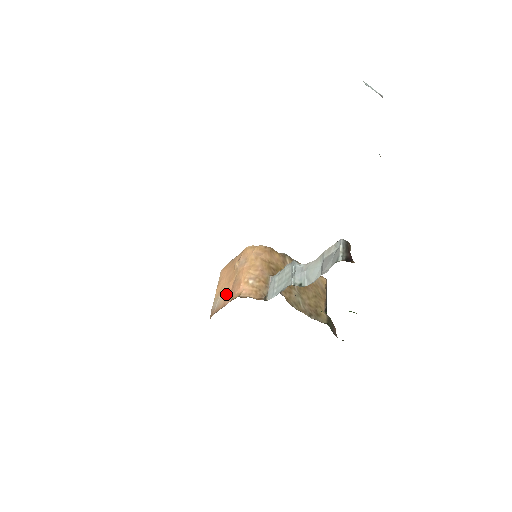
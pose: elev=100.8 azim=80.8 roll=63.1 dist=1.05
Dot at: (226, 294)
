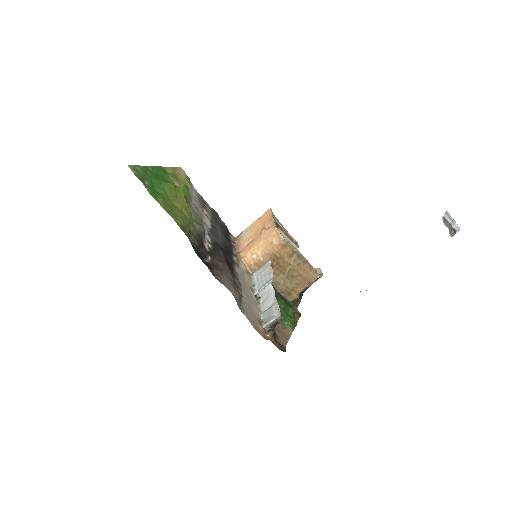
Dot at: (246, 240)
